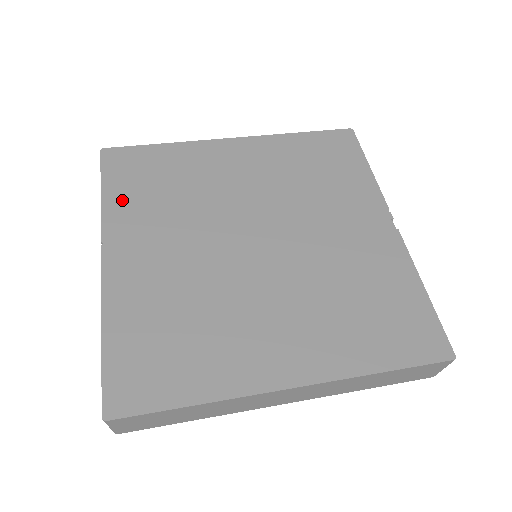
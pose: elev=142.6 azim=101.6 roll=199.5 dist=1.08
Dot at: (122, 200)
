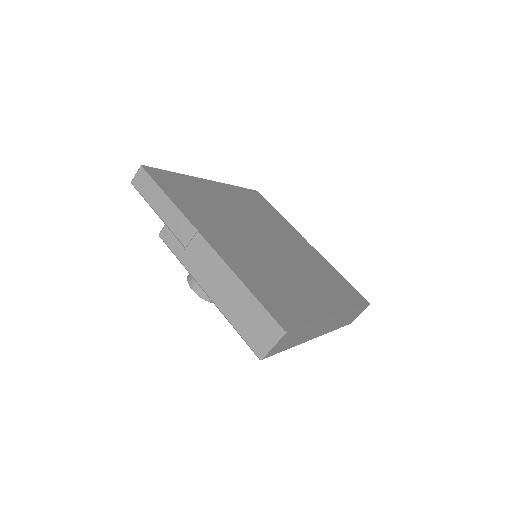
Dot at: (184, 204)
